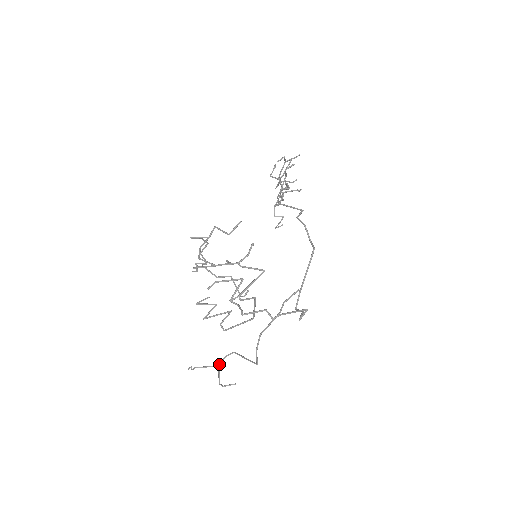
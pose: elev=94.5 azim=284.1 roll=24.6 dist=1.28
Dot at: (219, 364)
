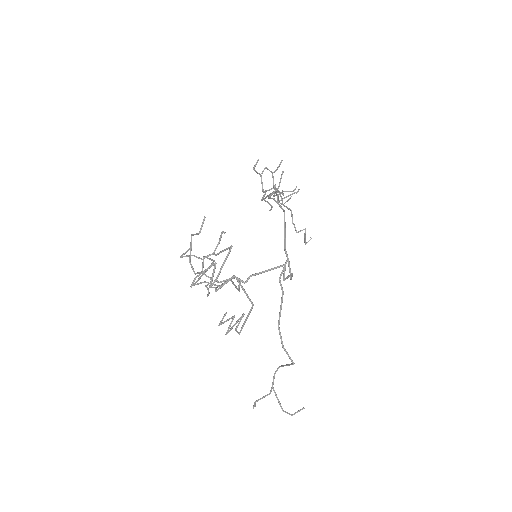
Dot at: (272, 387)
